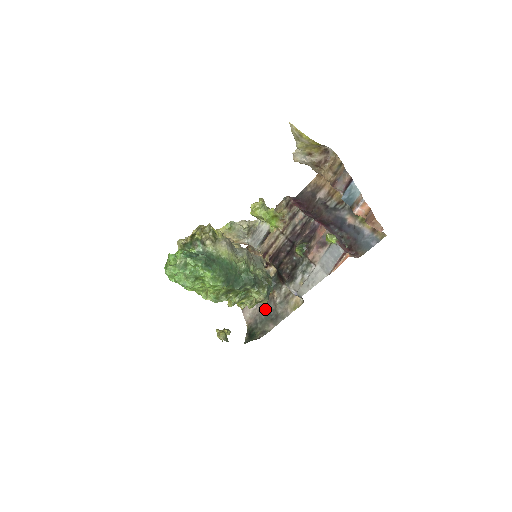
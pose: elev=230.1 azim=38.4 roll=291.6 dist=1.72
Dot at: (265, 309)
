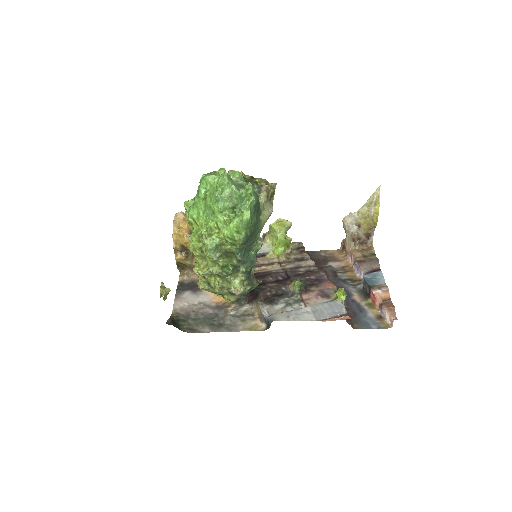
Dot at: (209, 311)
